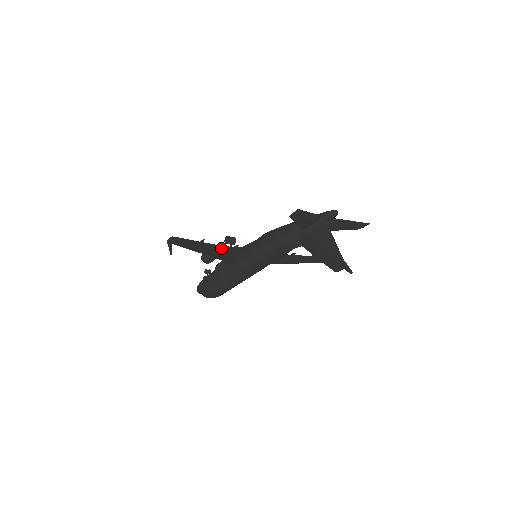
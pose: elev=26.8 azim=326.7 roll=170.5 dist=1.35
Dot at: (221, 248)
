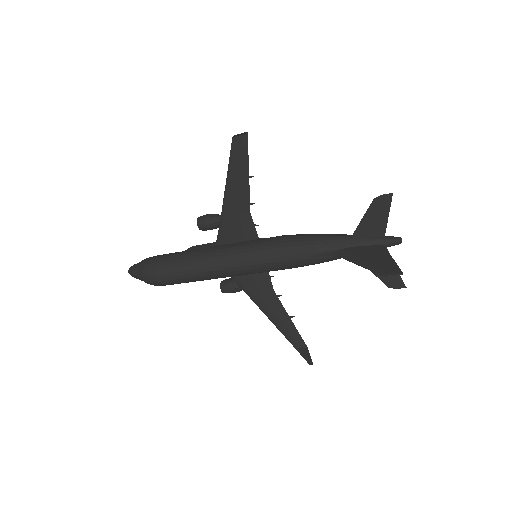
Dot at: (245, 210)
